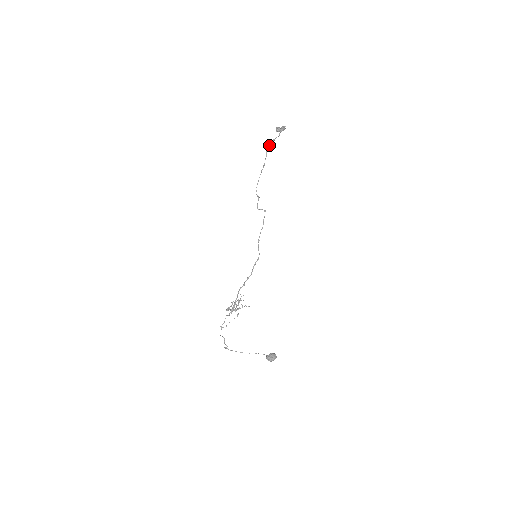
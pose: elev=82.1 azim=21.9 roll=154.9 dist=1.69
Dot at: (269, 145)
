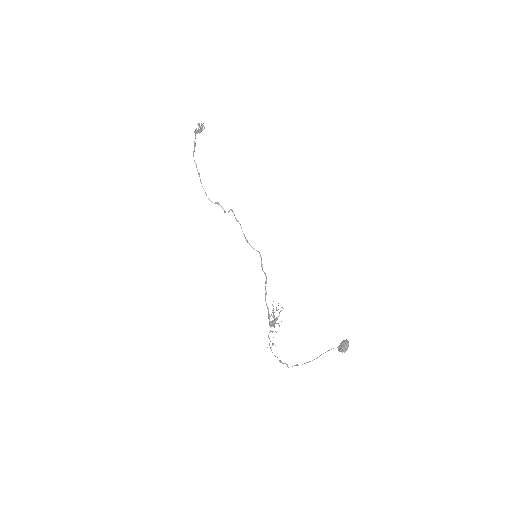
Dot at: (193, 153)
